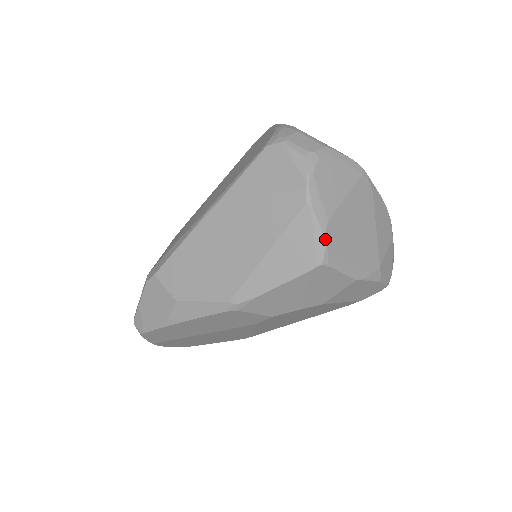
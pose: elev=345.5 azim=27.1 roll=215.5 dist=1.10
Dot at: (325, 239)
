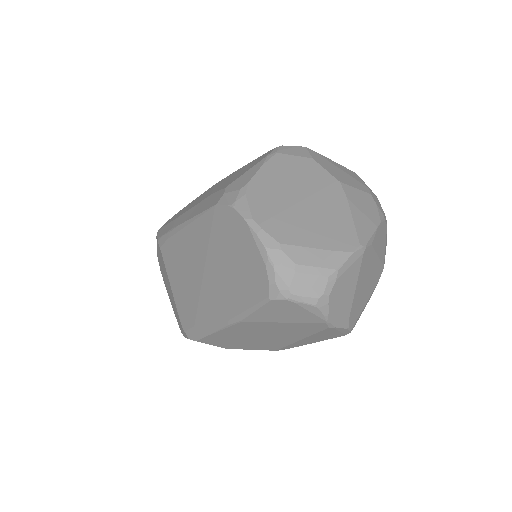
Dot at: (349, 329)
